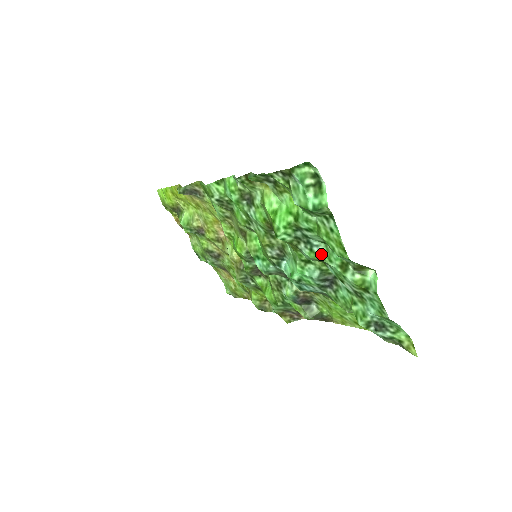
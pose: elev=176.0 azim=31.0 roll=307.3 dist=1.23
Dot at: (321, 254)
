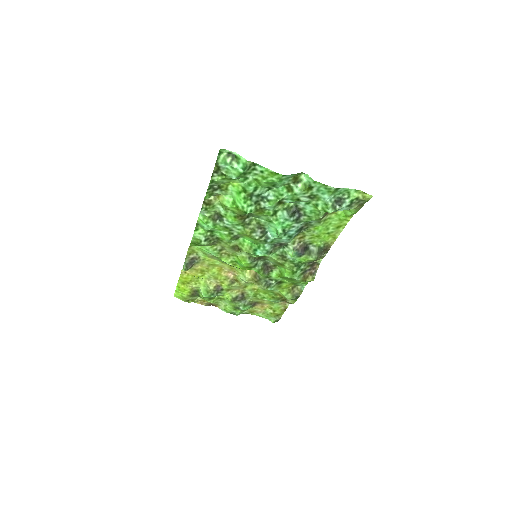
Dot at: (275, 198)
